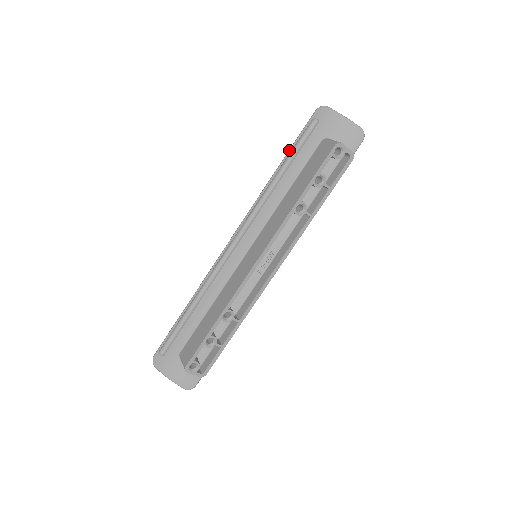
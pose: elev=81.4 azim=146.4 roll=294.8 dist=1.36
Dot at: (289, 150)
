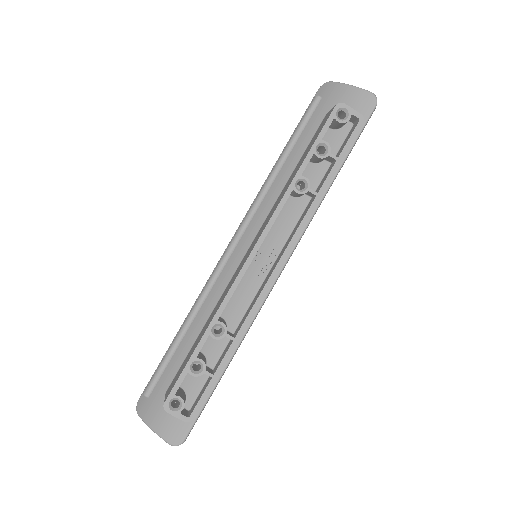
Dot at: (291, 135)
